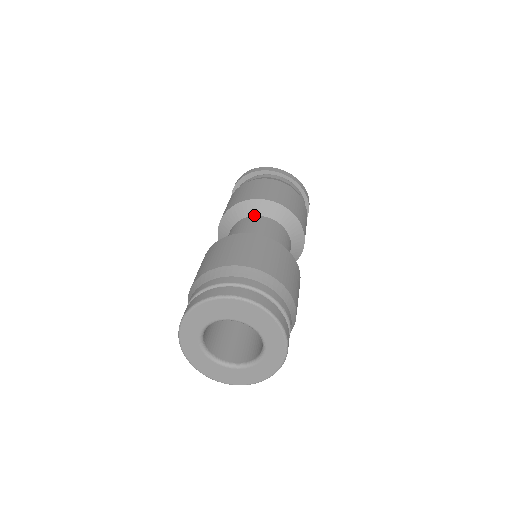
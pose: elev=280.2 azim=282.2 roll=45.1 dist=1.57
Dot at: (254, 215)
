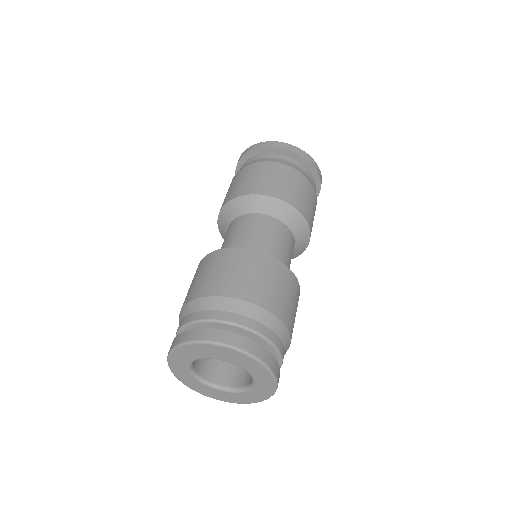
Dot at: (251, 212)
